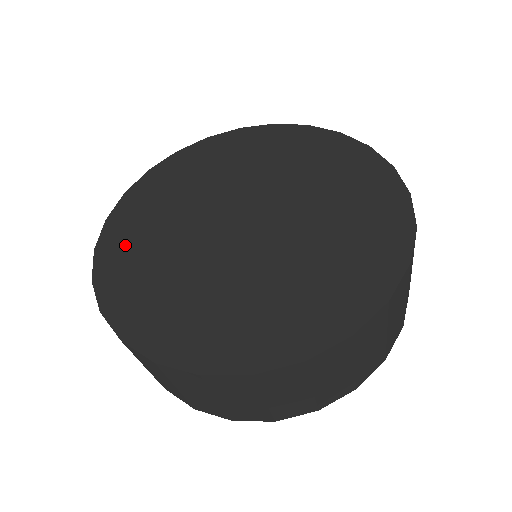
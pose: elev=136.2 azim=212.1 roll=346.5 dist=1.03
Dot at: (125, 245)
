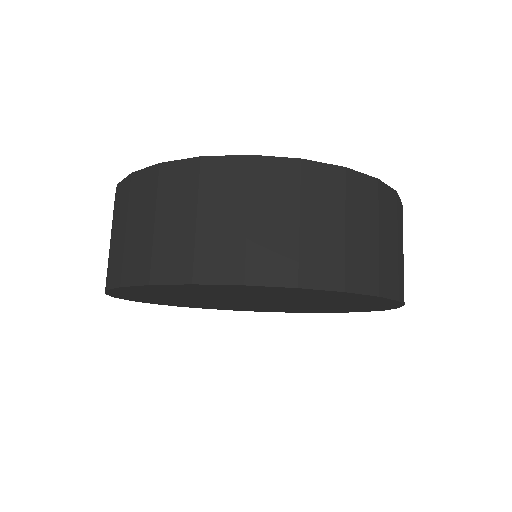
Dot at: occluded
